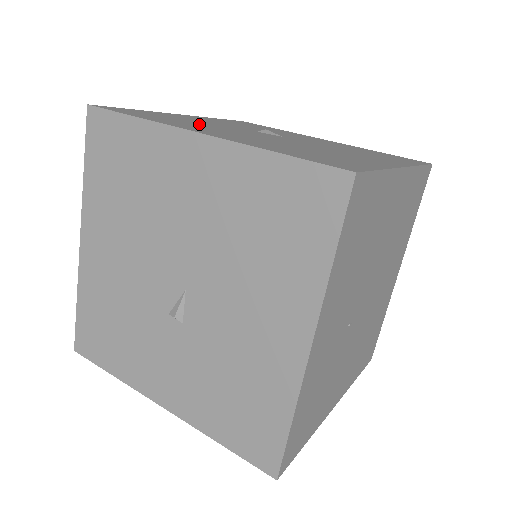
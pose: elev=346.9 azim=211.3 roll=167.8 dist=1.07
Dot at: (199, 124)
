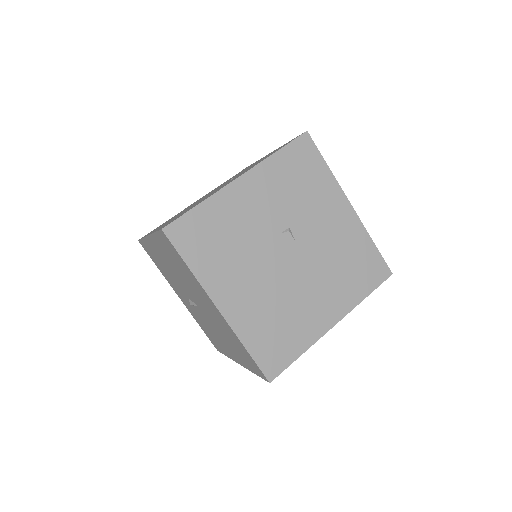
Dot at: (234, 250)
